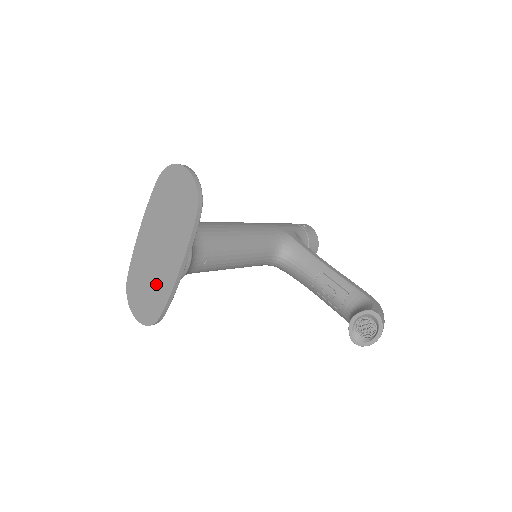
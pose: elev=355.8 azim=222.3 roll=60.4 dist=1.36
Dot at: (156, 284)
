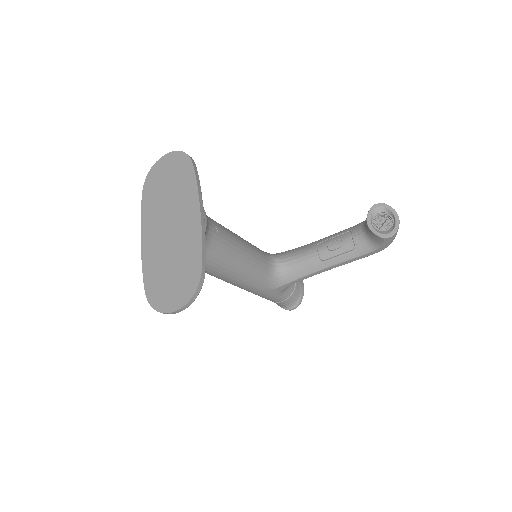
Dot at: (182, 252)
